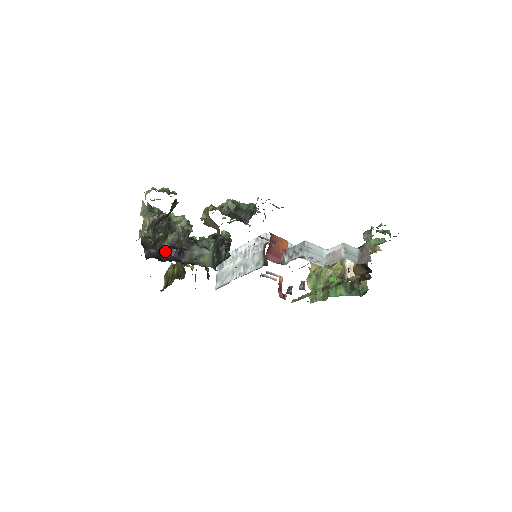
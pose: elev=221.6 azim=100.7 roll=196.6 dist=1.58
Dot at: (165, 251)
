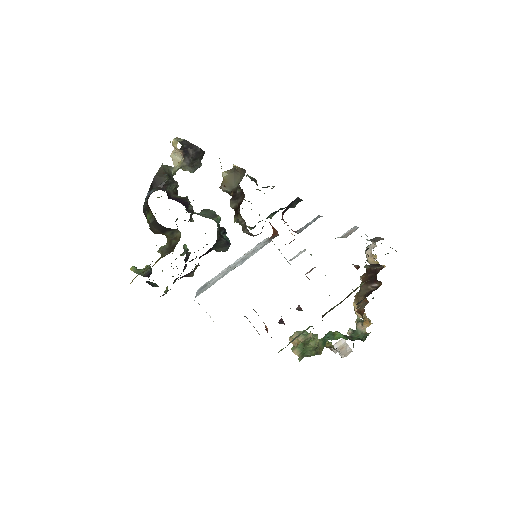
Dot at: (172, 198)
